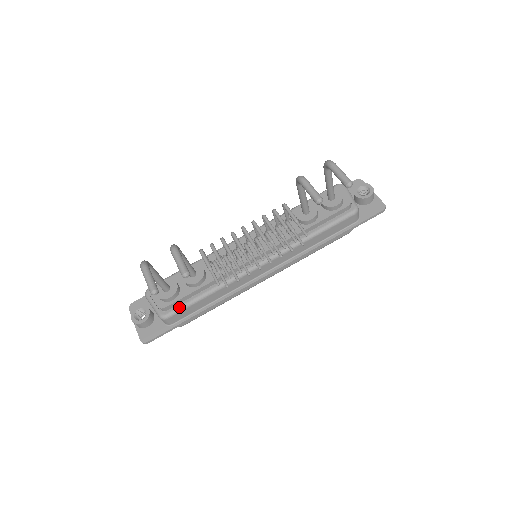
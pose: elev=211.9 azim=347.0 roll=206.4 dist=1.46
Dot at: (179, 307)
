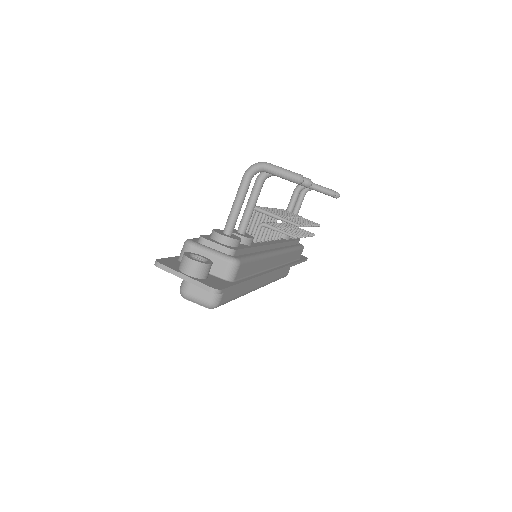
Dot at: (245, 256)
